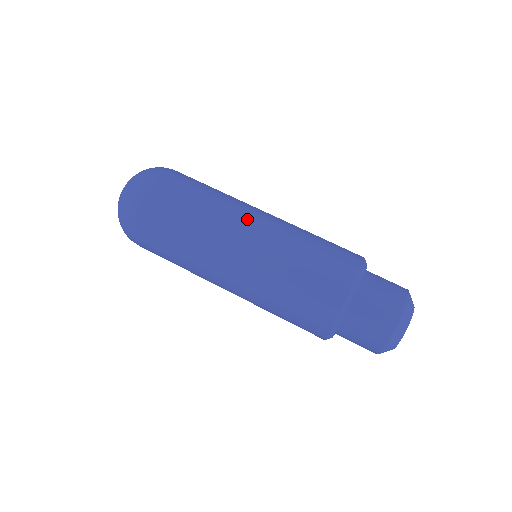
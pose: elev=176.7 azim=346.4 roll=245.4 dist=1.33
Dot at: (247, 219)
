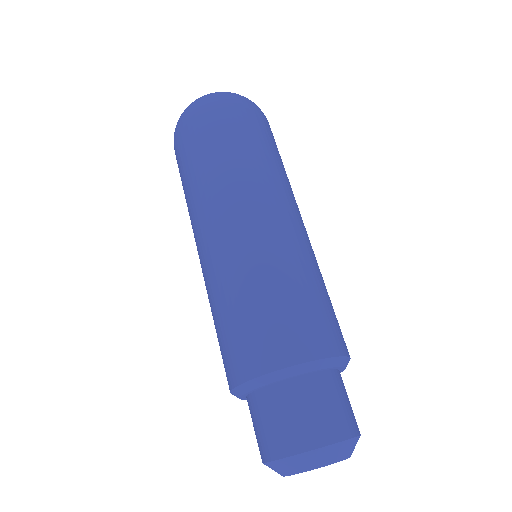
Dot at: (223, 220)
